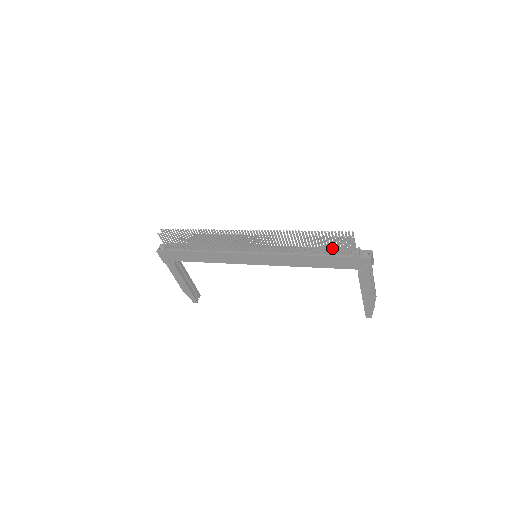
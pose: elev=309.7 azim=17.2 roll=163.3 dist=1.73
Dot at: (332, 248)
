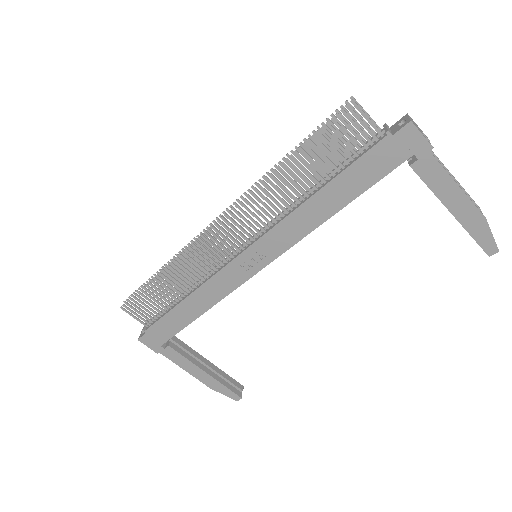
Dot at: occluded
